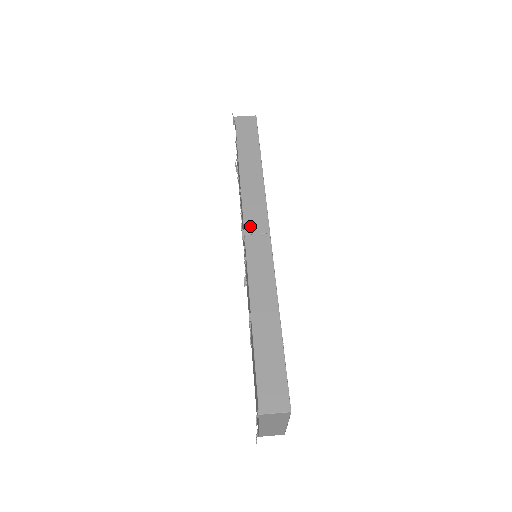
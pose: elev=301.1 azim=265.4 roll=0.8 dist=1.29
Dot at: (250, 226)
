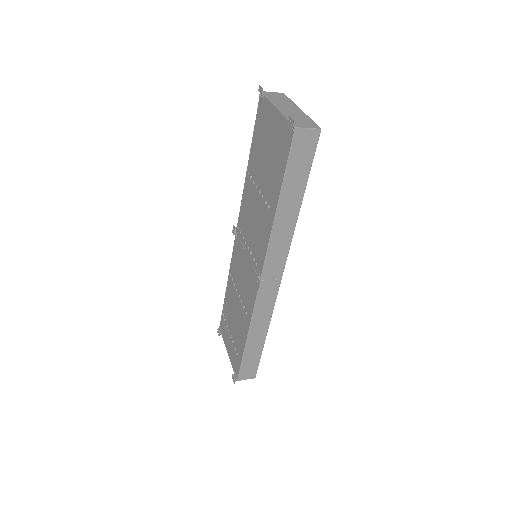
Dot at: occluded
